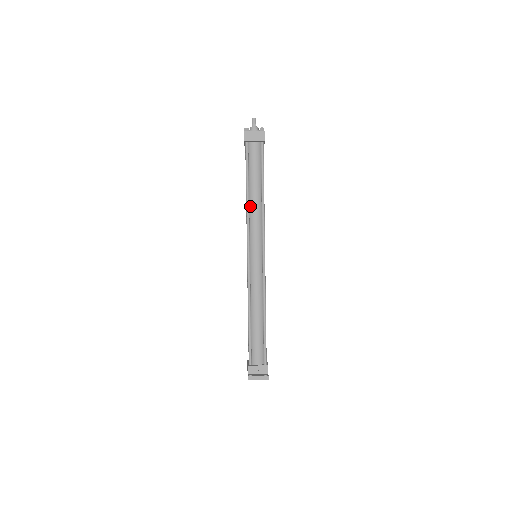
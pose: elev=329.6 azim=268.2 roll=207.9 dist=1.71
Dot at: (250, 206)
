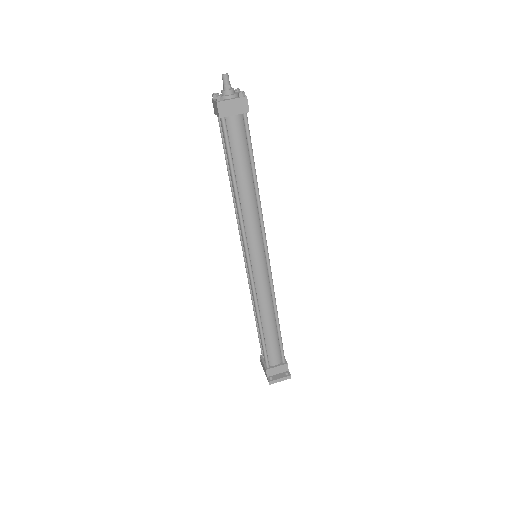
Dot at: (241, 203)
